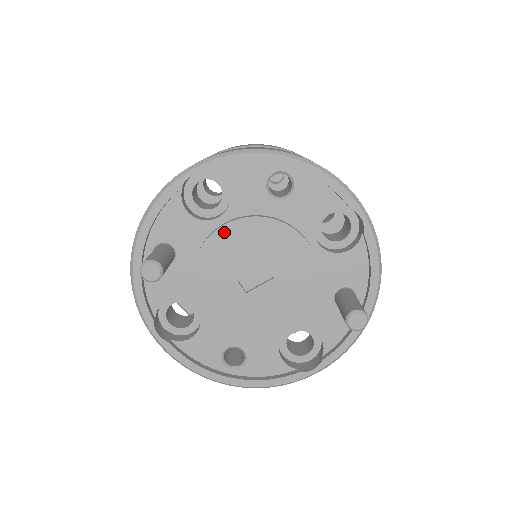
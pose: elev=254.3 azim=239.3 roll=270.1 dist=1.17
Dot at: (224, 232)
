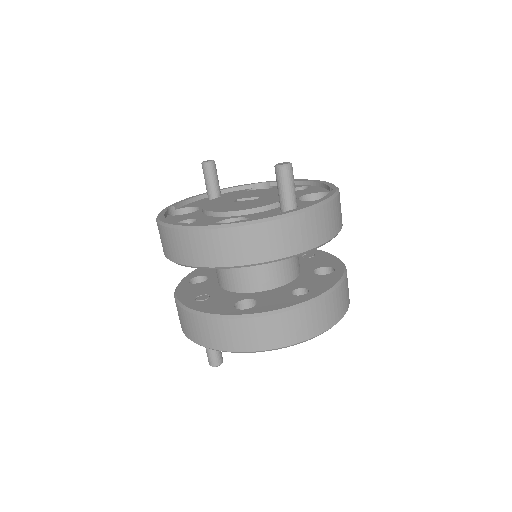
Dot at: occluded
